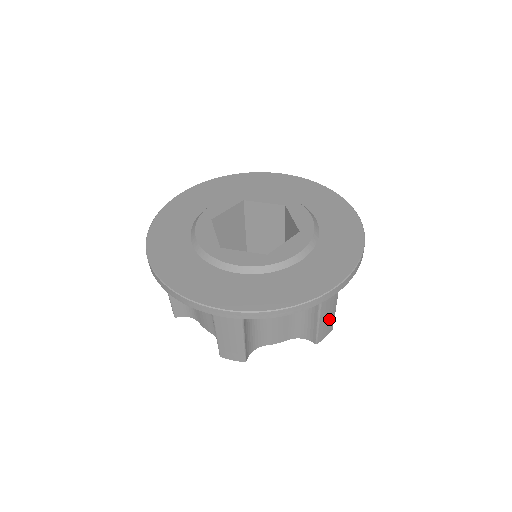
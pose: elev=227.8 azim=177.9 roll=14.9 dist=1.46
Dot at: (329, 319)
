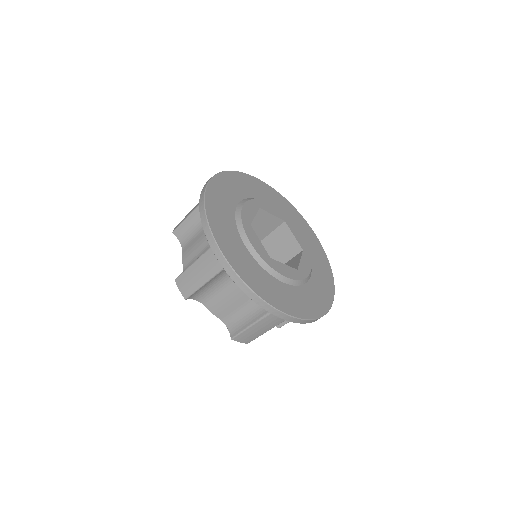
Dot at: (256, 333)
